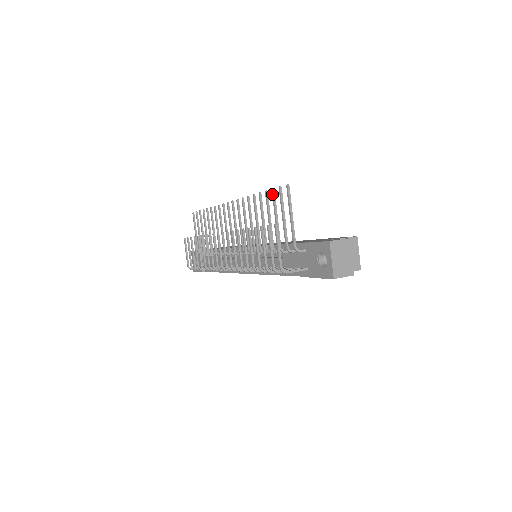
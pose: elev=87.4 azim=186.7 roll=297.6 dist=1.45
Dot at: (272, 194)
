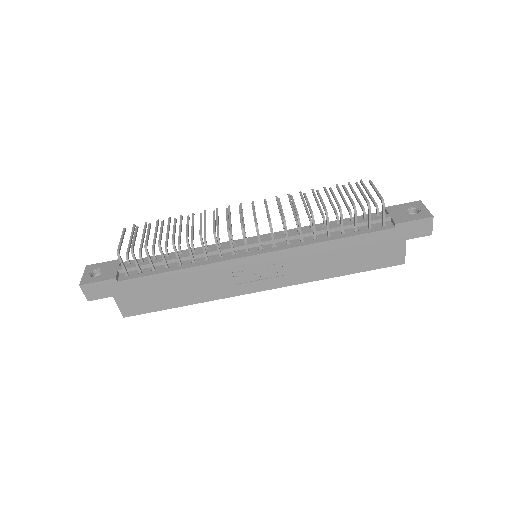
Dot at: (337, 186)
